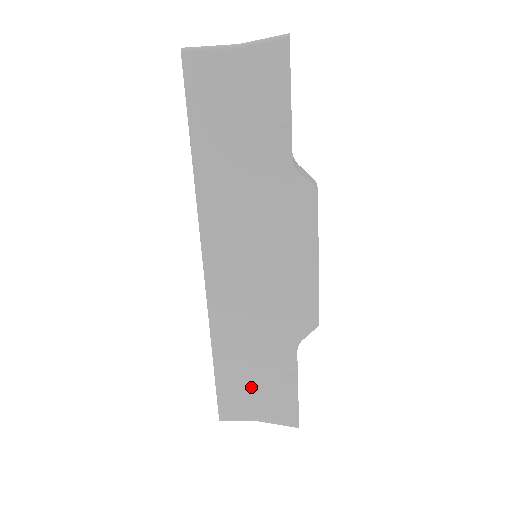
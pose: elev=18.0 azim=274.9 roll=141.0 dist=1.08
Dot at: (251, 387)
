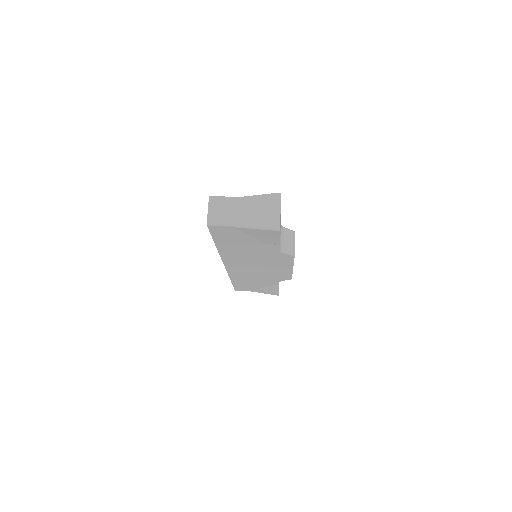
Dot at: (253, 287)
